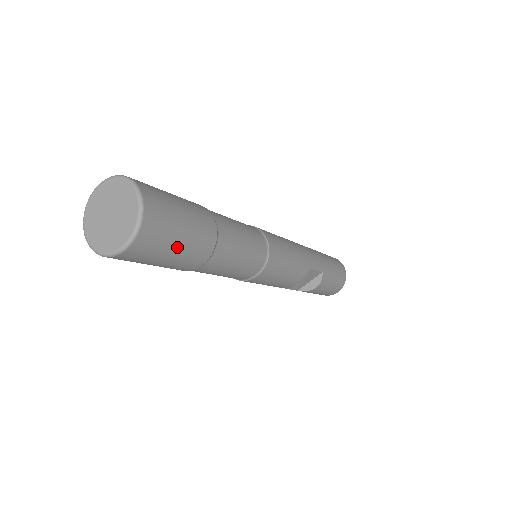
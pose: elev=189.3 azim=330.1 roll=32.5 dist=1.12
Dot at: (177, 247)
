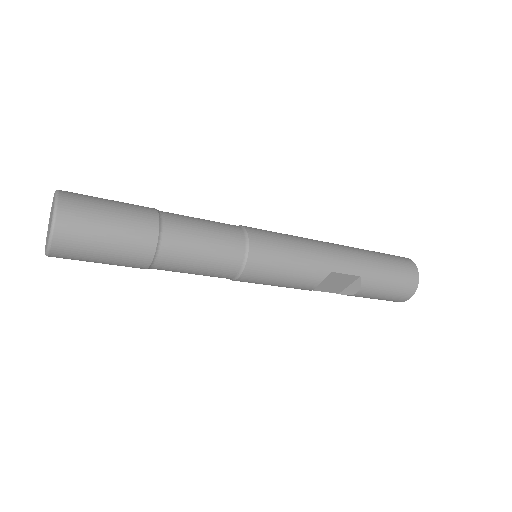
Dot at: (105, 250)
